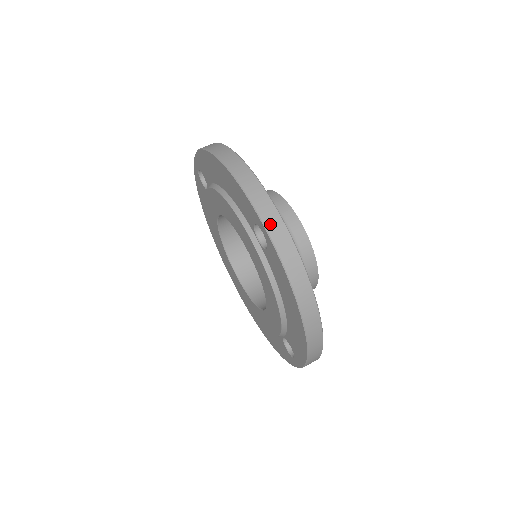
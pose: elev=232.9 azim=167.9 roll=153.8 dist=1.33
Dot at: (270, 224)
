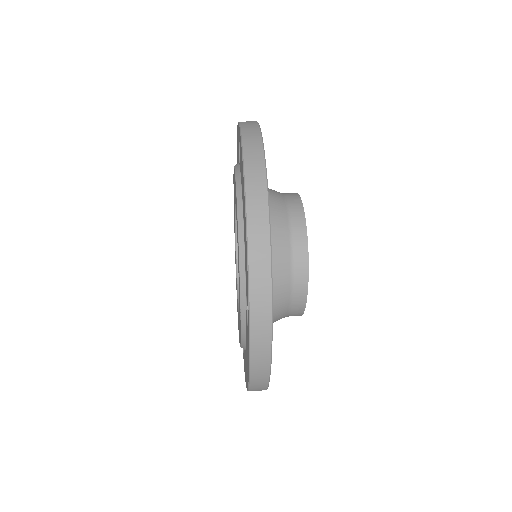
Dot at: (245, 122)
